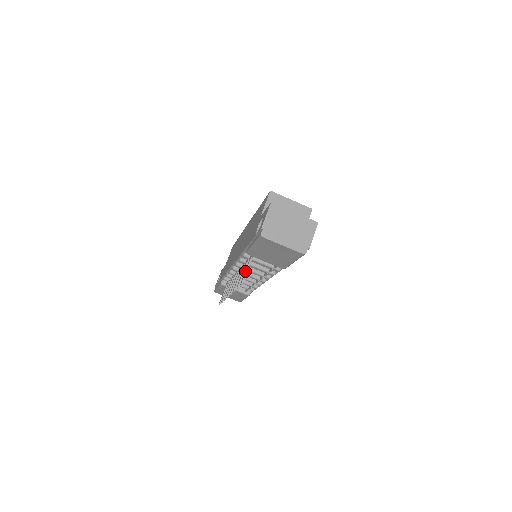
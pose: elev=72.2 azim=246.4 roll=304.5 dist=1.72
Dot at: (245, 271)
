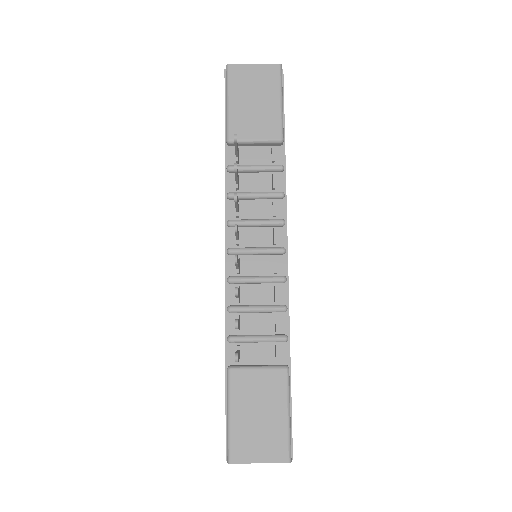
Dot at: occluded
